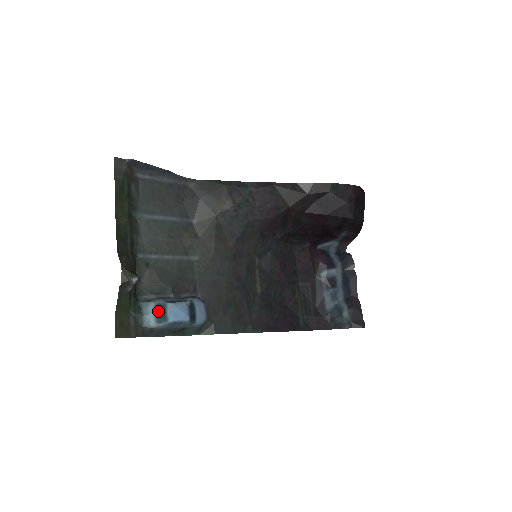
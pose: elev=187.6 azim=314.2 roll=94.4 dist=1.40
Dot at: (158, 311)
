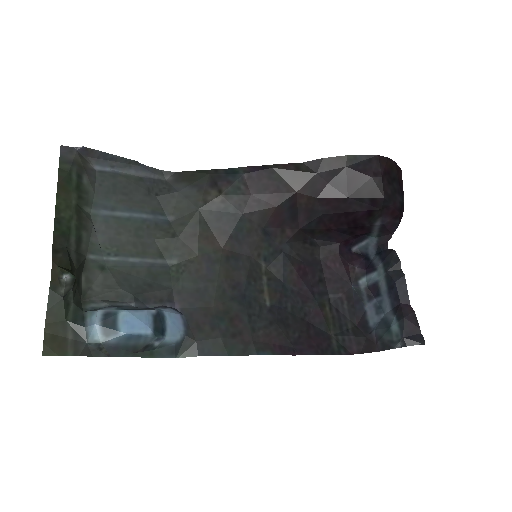
Dot at: (105, 320)
